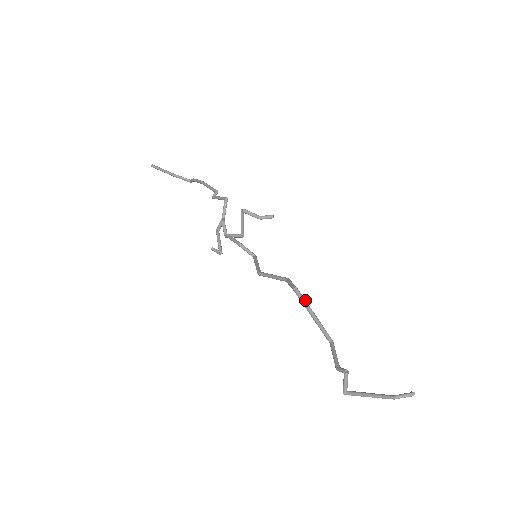
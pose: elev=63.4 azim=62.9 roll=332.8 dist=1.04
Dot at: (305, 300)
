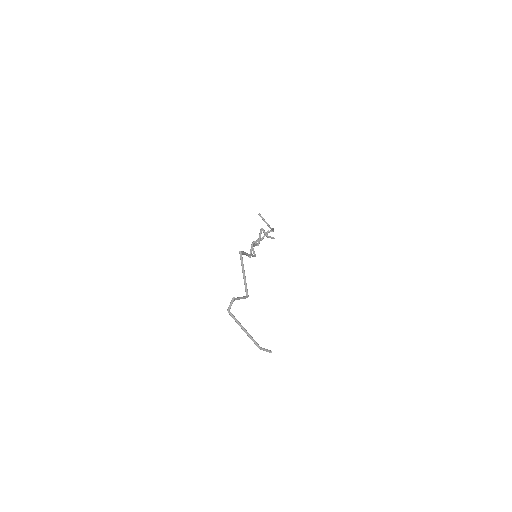
Dot at: occluded
